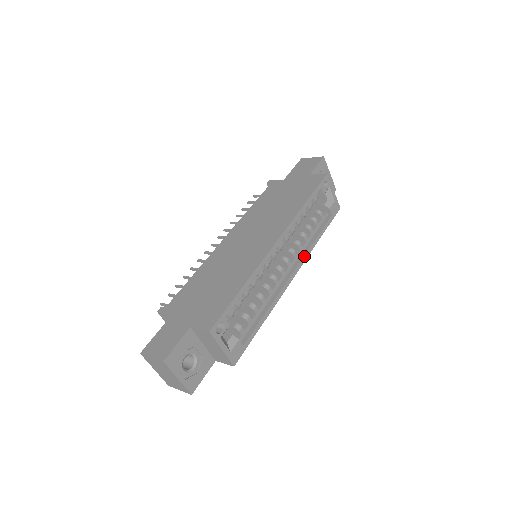
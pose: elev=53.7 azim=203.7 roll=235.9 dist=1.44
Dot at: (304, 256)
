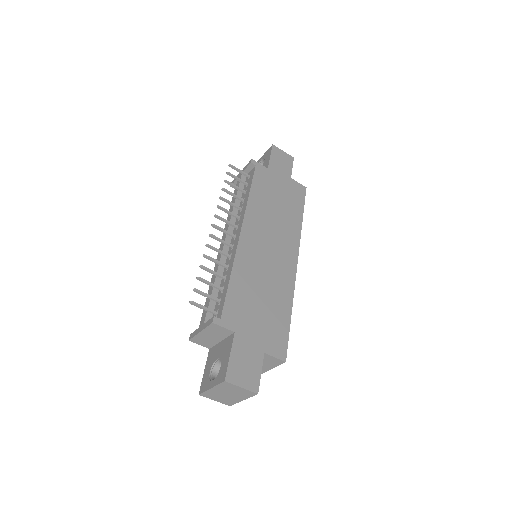
Dot at: occluded
